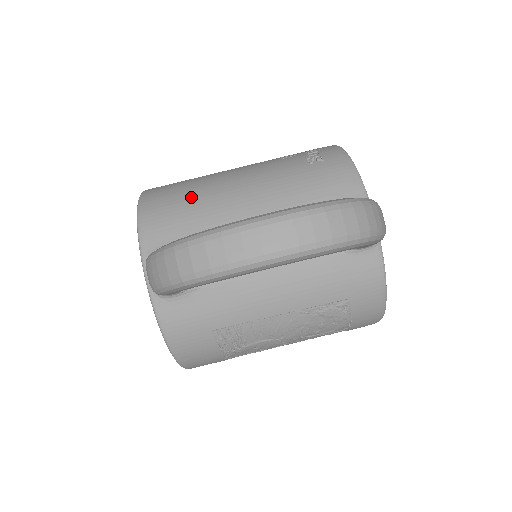
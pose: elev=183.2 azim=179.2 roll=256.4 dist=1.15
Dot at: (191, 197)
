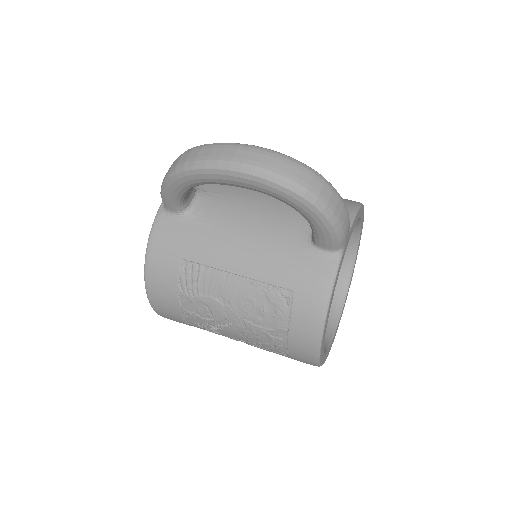
Dot at: occluded
